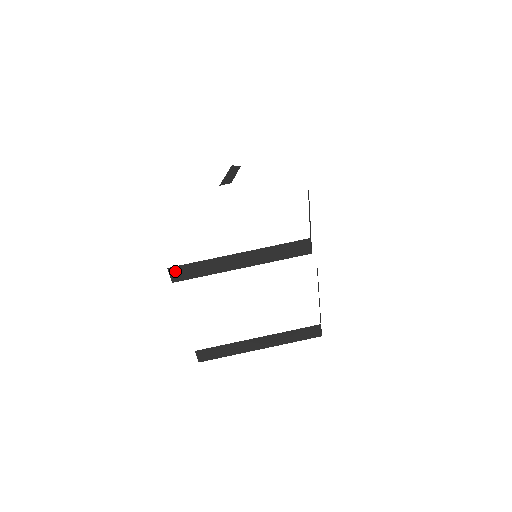
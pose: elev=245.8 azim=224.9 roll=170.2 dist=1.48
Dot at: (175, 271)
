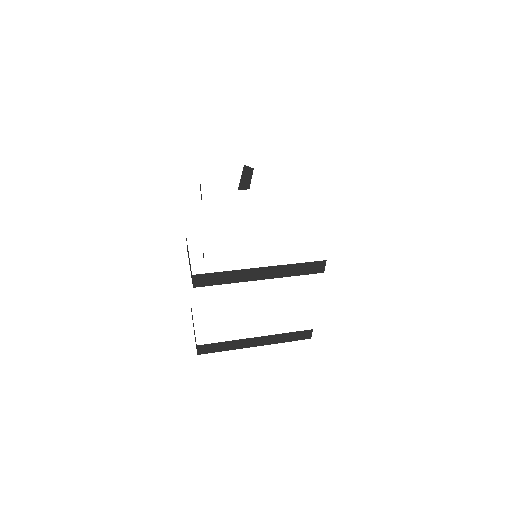
Dot at: (199, 278)
